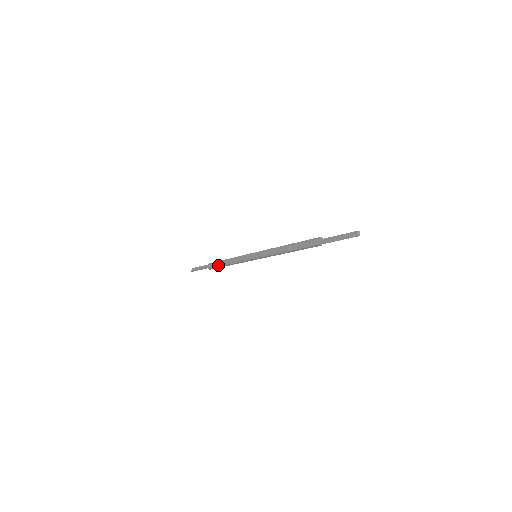
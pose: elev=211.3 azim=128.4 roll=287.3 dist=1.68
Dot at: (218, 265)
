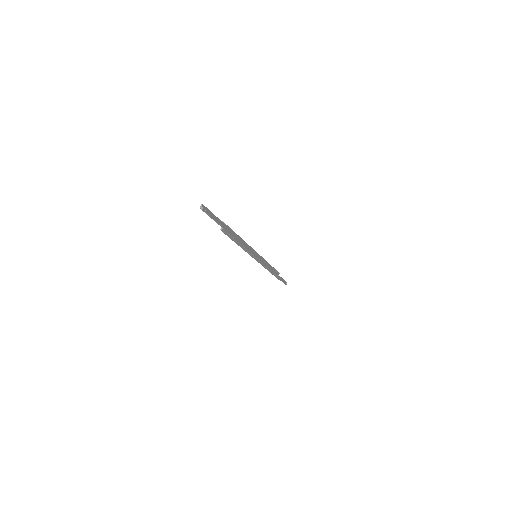
Dot at: (272, 274)
